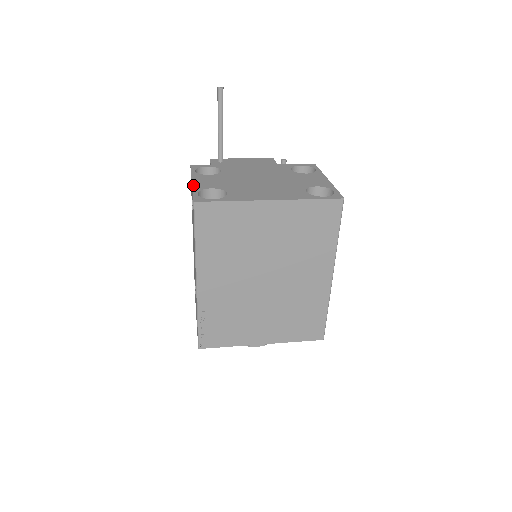
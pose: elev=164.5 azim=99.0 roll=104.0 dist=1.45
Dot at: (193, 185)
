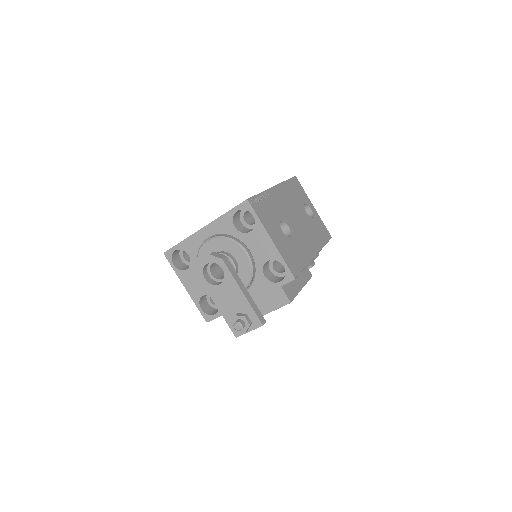
Dot at: occluded
